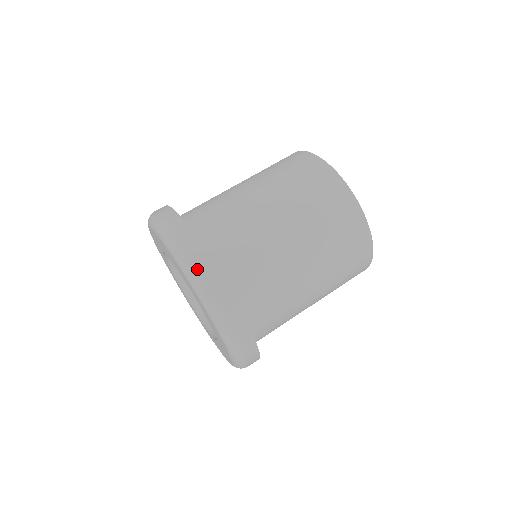
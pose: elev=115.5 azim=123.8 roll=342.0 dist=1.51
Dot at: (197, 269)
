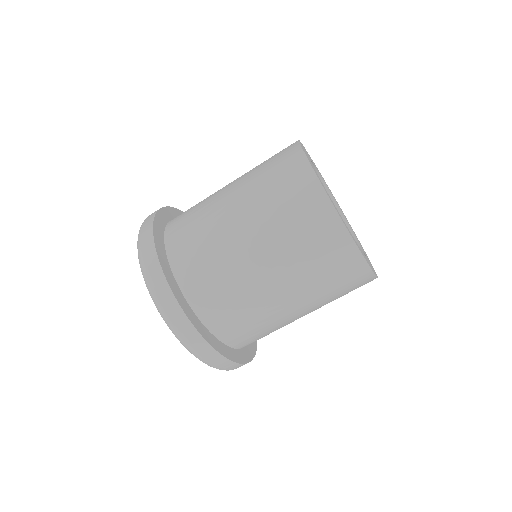
Dot at: (213, 365)
